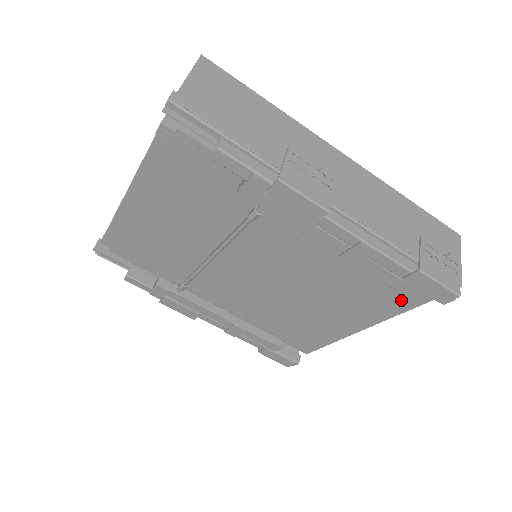
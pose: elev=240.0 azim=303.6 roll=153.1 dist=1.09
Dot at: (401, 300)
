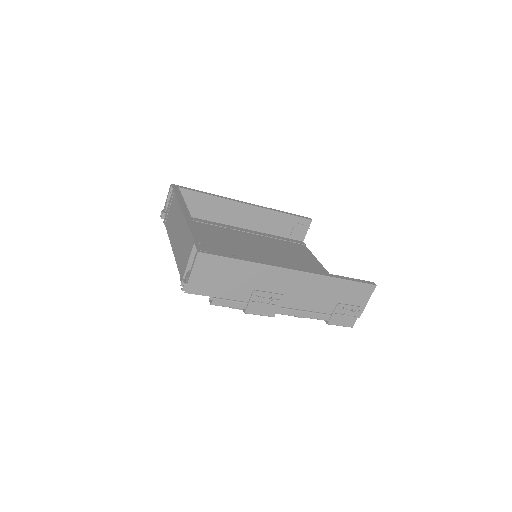
Dot at: occluded
